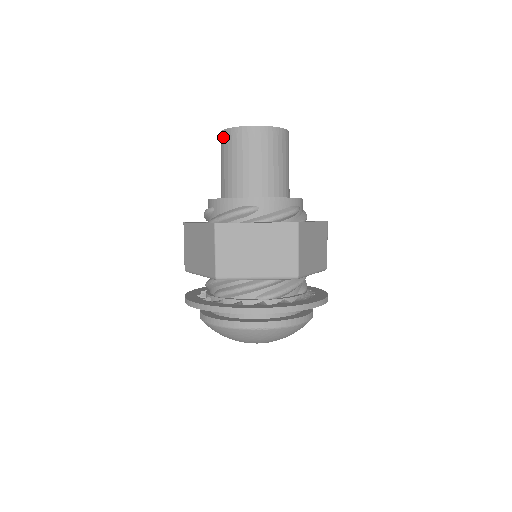
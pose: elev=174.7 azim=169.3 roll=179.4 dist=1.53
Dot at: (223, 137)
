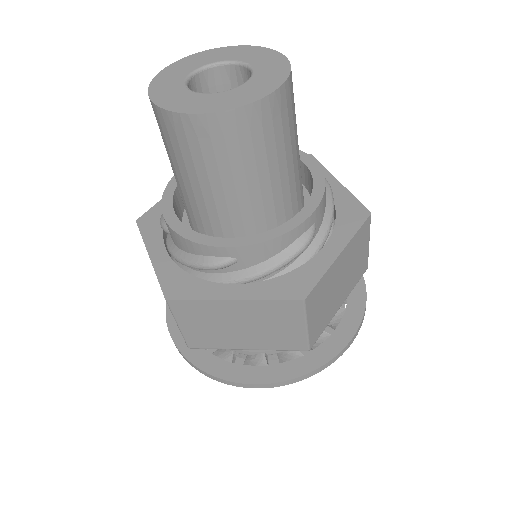
Dot at: occluded
